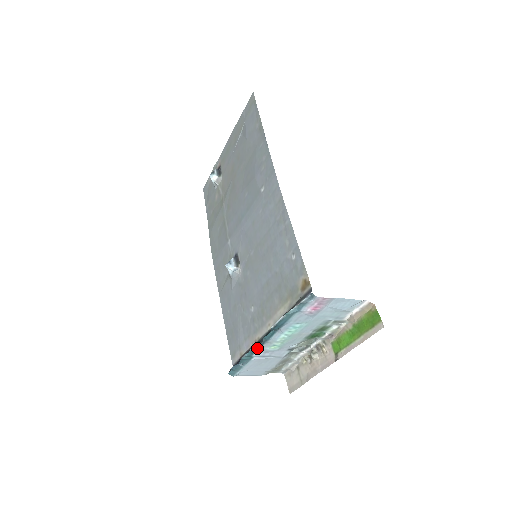
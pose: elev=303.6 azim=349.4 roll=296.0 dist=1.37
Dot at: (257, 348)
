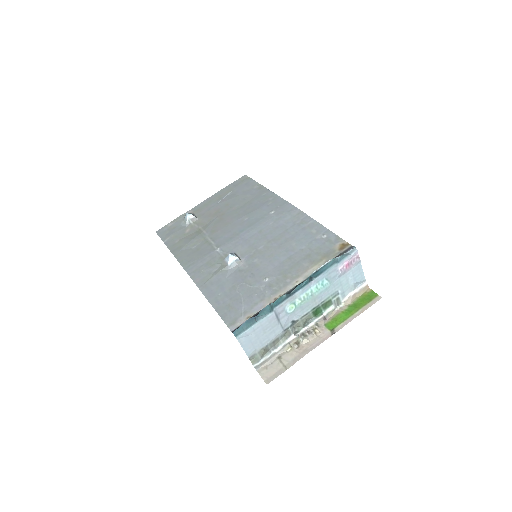
Dot at: (283, 299)
